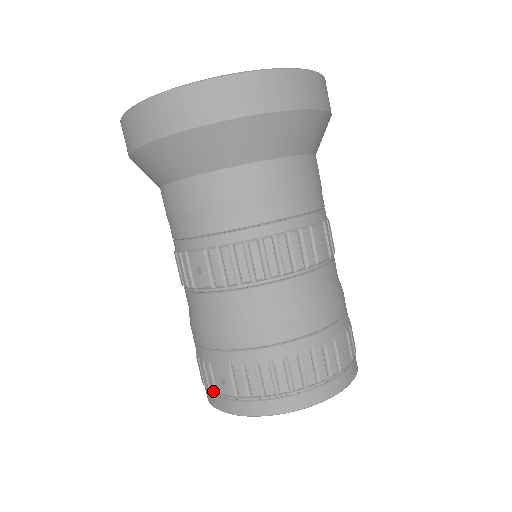
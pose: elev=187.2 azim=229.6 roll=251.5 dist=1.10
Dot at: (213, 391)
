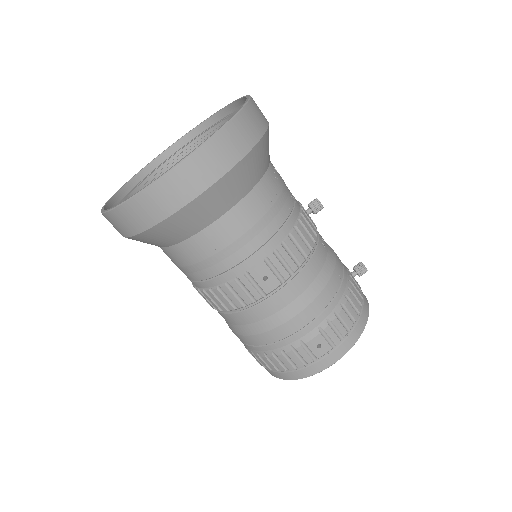
Dot at: occluded
